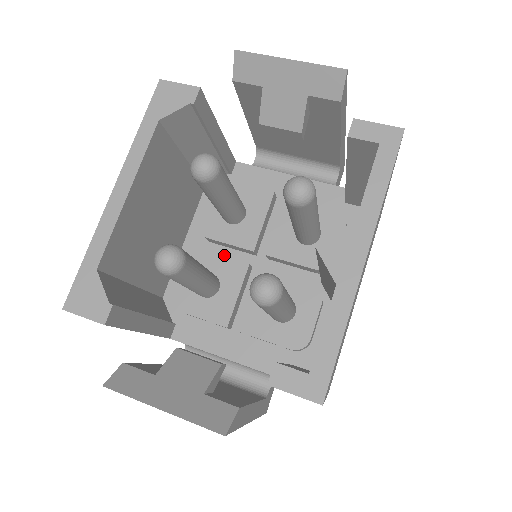
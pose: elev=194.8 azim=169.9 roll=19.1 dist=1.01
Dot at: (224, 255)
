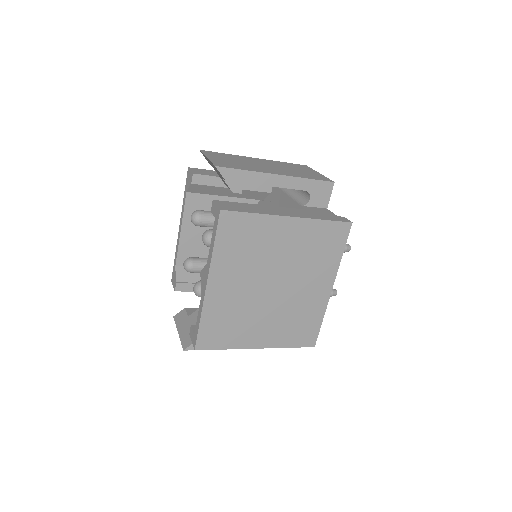
Dot at: occluded
